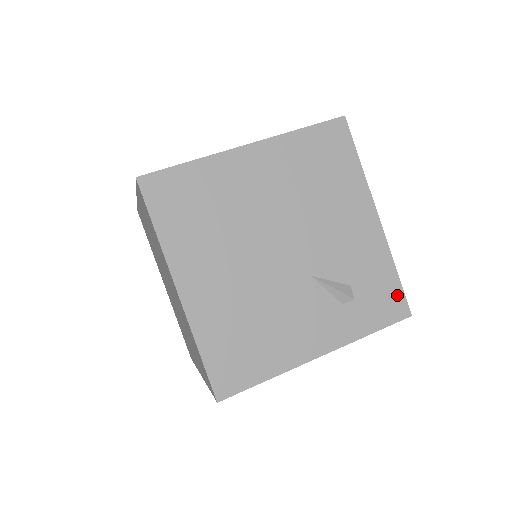
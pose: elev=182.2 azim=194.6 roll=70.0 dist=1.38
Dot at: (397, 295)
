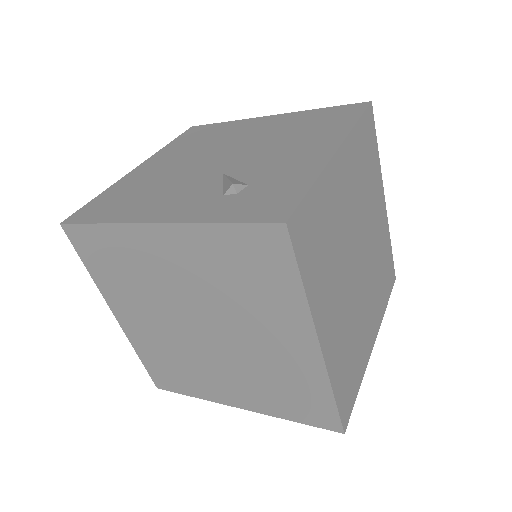
Dot at: (289, 202)
